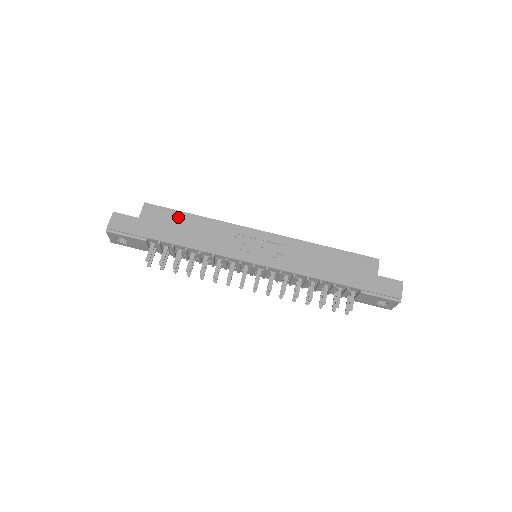
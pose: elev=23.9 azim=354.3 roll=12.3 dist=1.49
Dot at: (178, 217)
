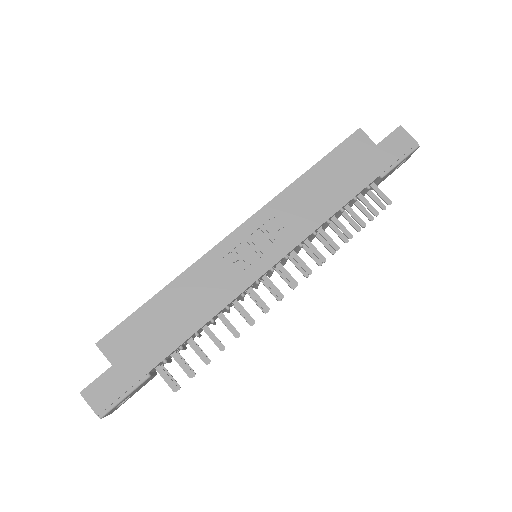
Dot at: (147, 315)
